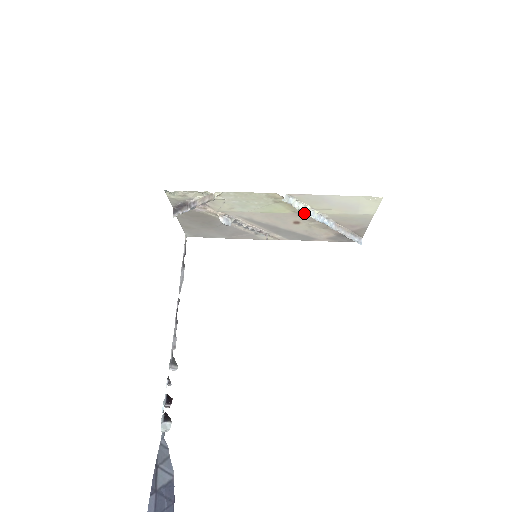
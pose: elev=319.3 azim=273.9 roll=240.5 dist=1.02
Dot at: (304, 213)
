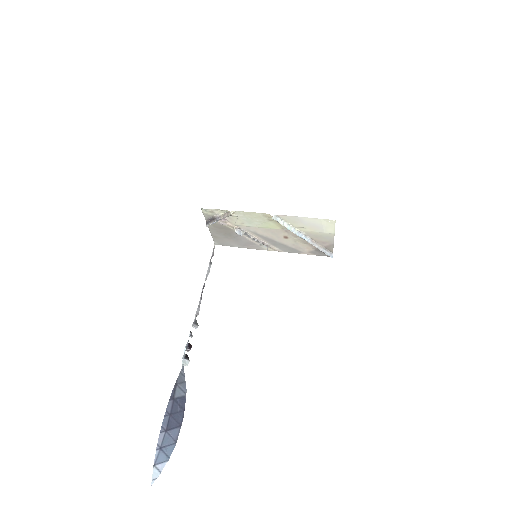
Dot at: occluded
